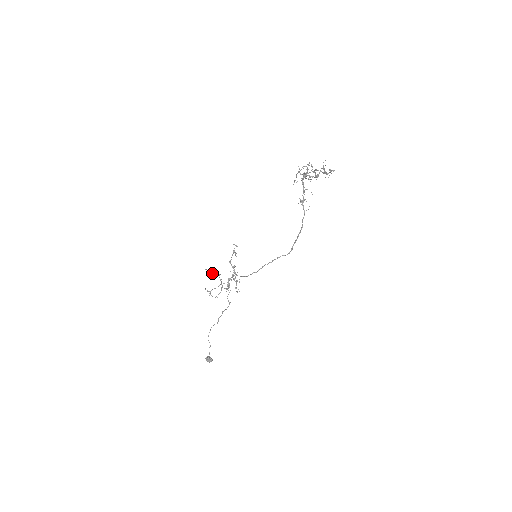
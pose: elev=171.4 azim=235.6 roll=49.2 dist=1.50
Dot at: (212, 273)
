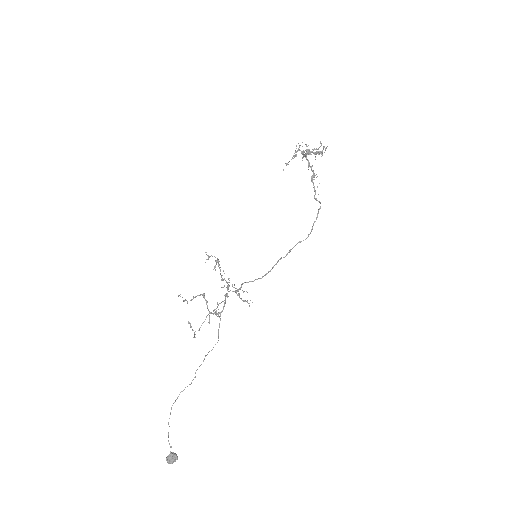
Dot at: occluded
